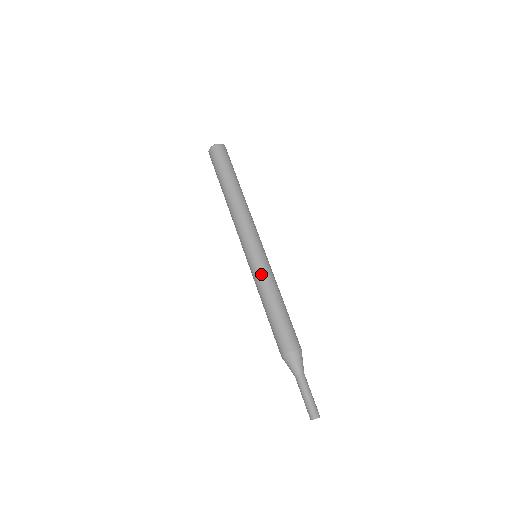
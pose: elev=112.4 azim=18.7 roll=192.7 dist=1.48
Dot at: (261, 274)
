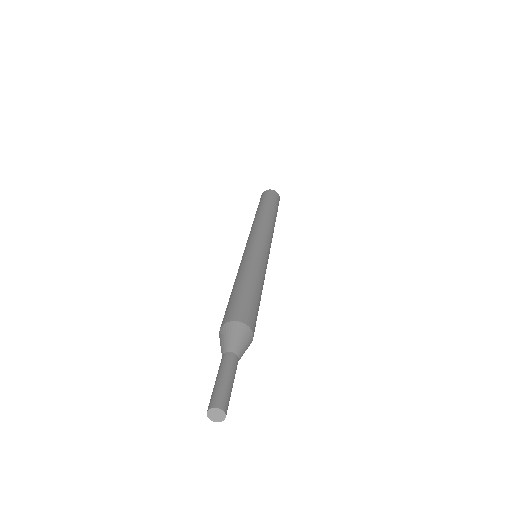
Dot at: (244, 260)
